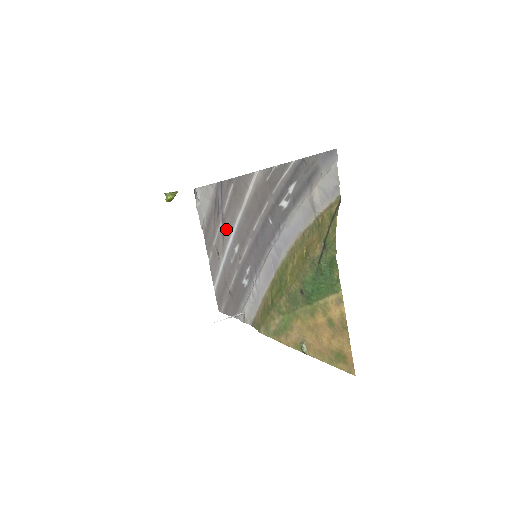
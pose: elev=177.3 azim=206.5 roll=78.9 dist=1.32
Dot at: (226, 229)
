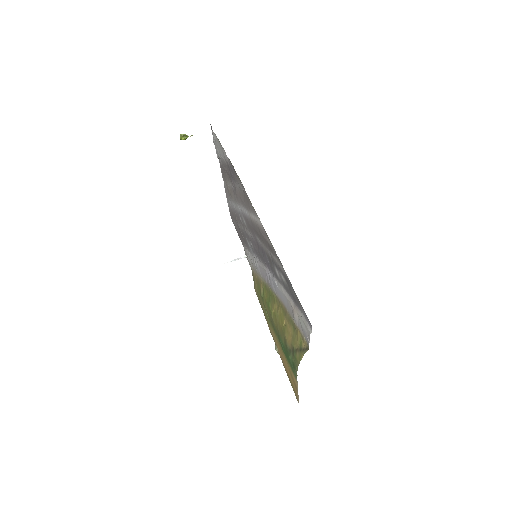
Dot at: (237, 197)
